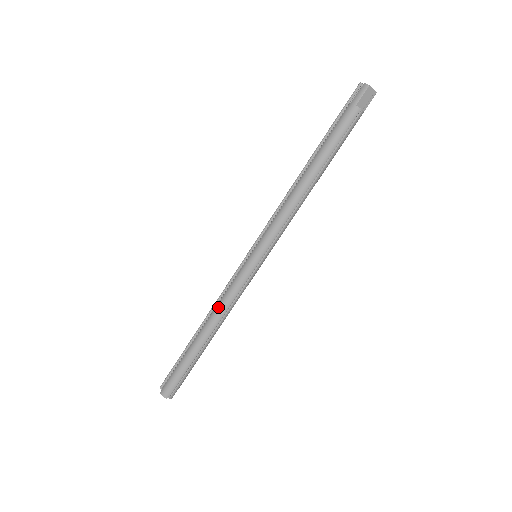
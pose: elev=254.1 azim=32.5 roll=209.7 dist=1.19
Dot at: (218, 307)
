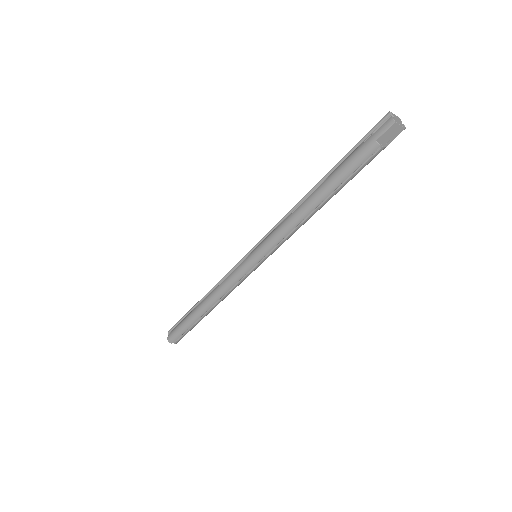
Dot at: (217, 290)
